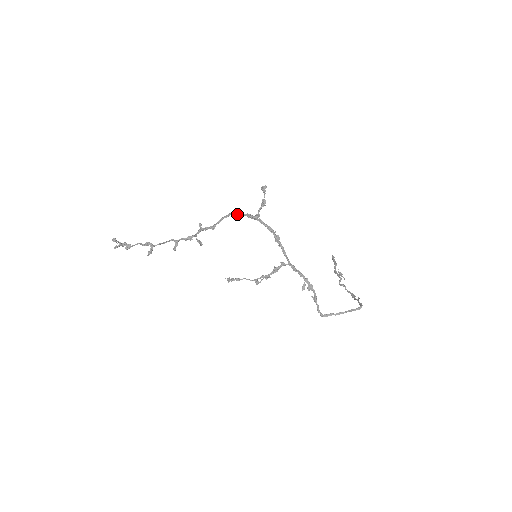
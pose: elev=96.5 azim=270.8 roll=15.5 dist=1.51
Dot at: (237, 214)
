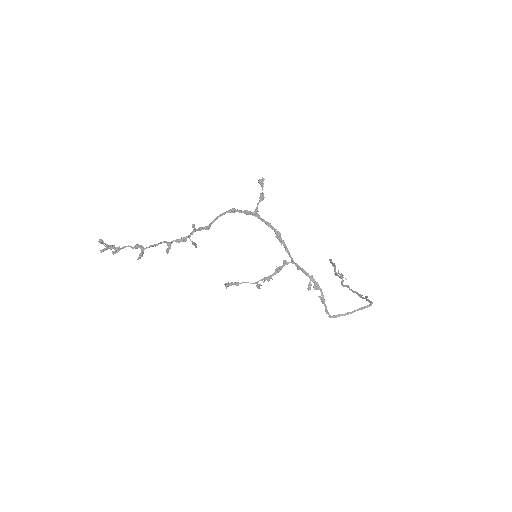
Dot at: (233, 212)
